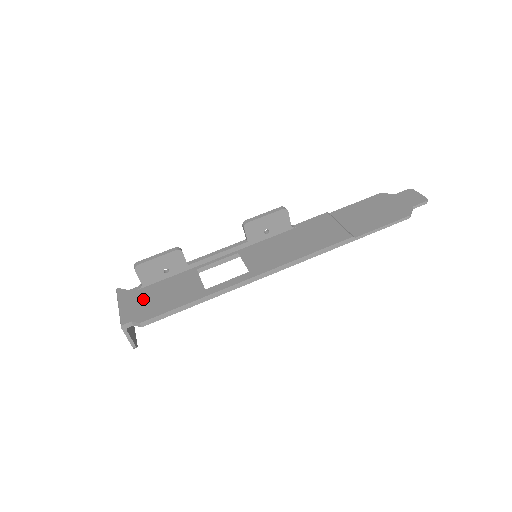
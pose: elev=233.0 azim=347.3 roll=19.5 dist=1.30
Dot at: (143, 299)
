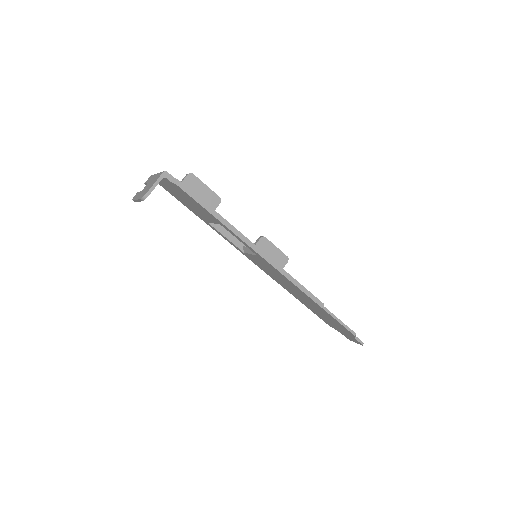
Dot at: occluded
